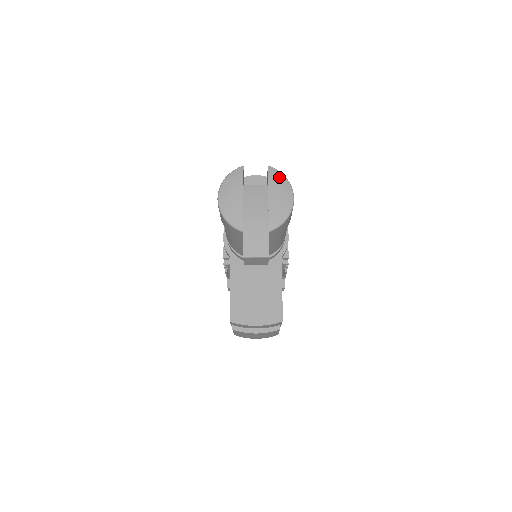
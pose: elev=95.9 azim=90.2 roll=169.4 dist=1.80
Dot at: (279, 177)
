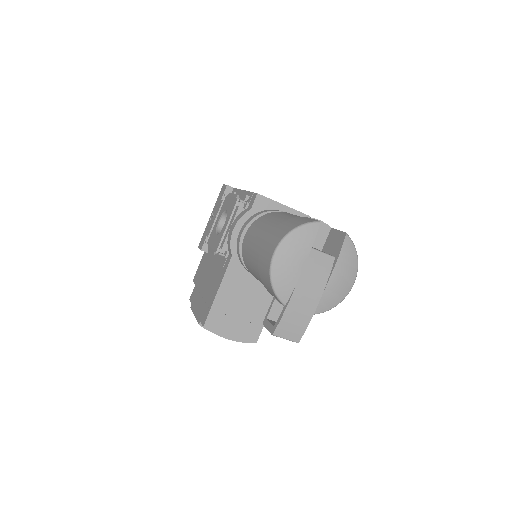
Dot at: (351, 254)
